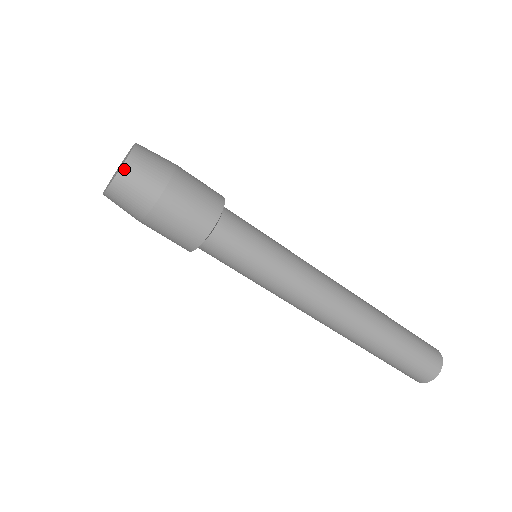
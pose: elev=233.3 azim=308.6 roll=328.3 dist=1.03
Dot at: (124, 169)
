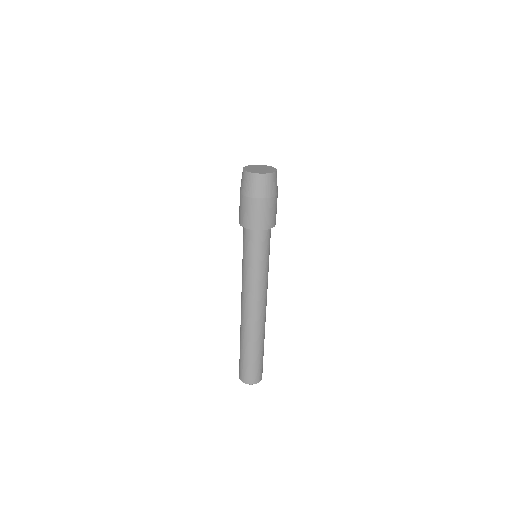
Dot at: (258, 175)
